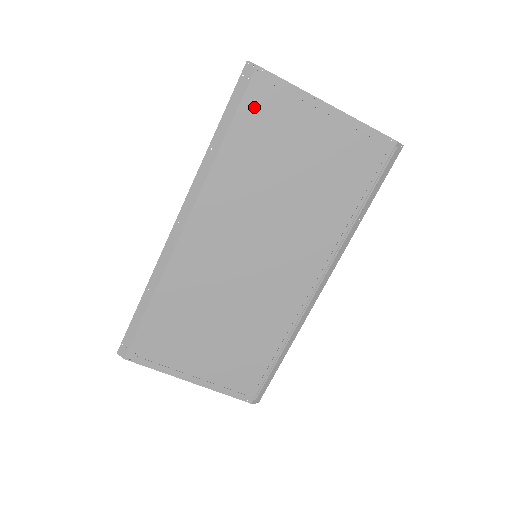
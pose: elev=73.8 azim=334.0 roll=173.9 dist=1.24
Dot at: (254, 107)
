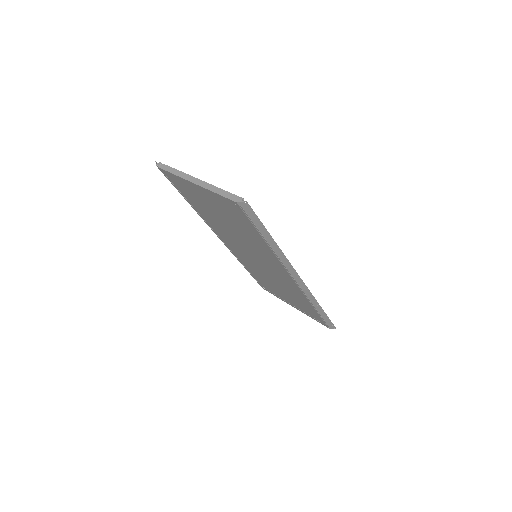
Dot at: (177, 186)
